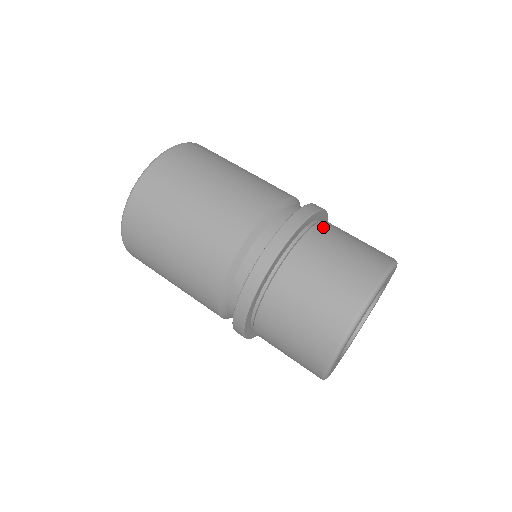
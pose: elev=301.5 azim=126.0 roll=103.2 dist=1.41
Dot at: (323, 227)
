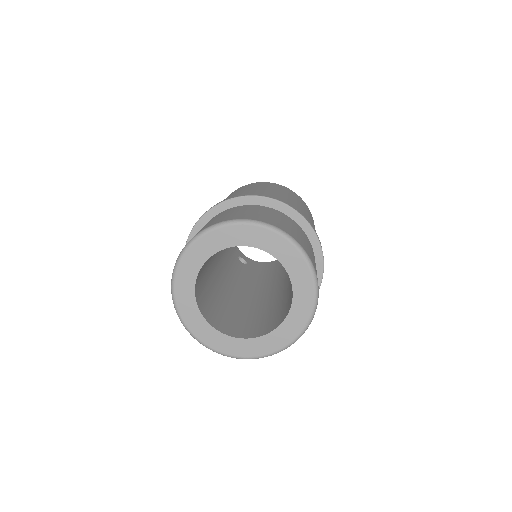
Dot at: occluded
